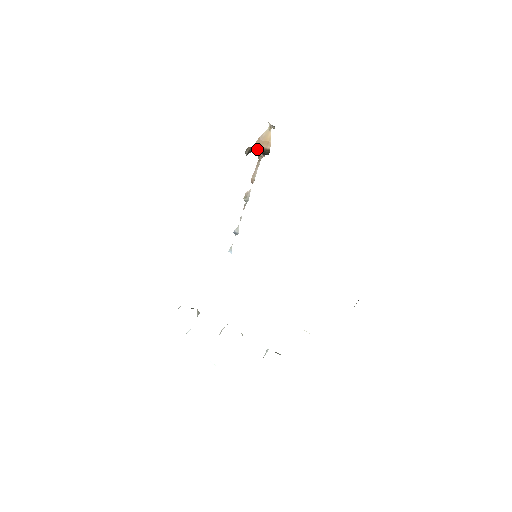
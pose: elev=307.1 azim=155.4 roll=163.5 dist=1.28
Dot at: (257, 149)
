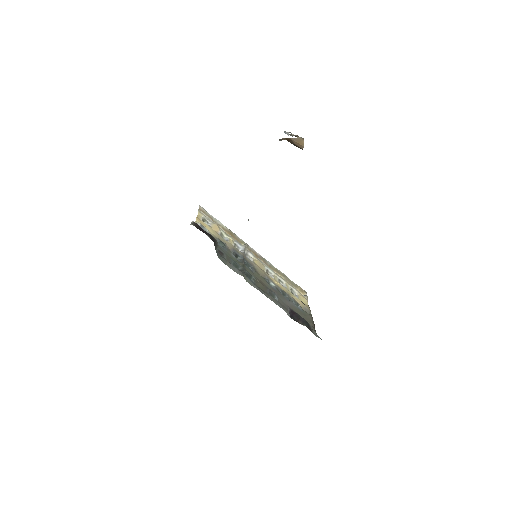
Dot at: (290, 142)
